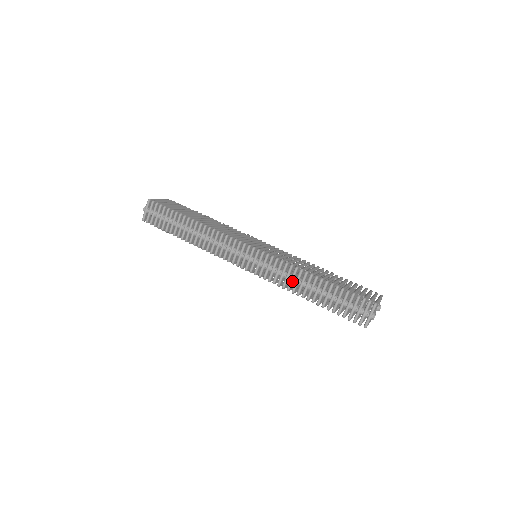
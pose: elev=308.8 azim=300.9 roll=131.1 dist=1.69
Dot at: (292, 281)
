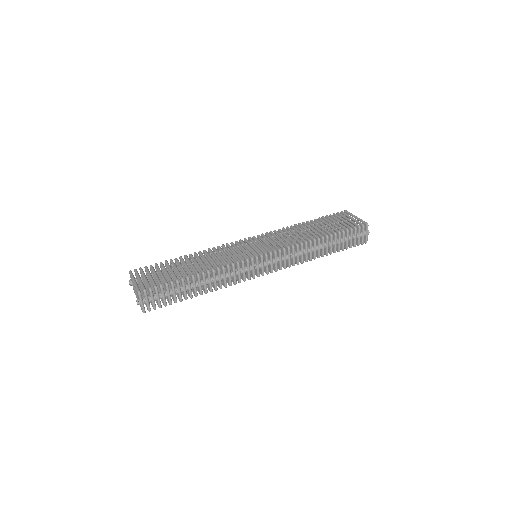
Dot at: (307, 254)
